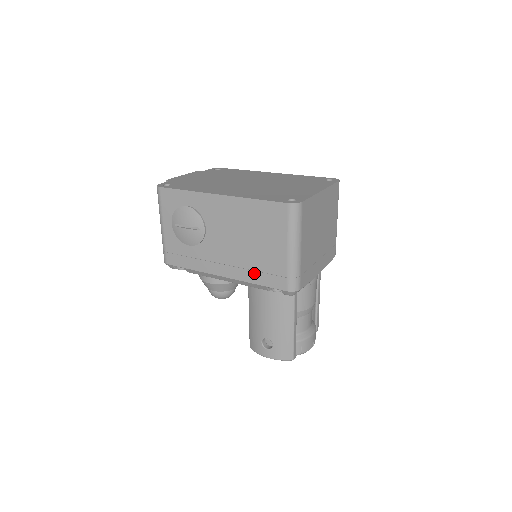
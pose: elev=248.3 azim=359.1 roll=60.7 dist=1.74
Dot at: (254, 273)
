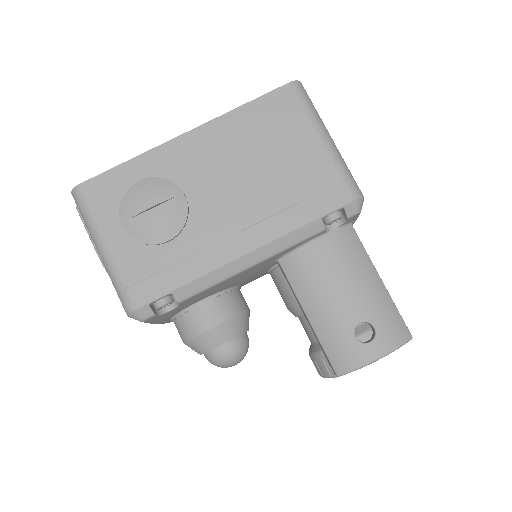
Dot at: (293, 210)
